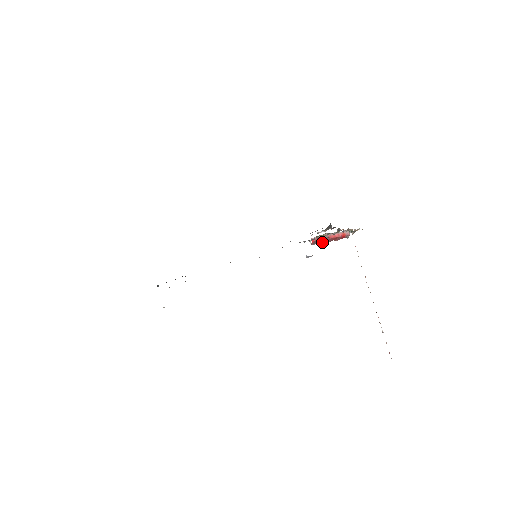
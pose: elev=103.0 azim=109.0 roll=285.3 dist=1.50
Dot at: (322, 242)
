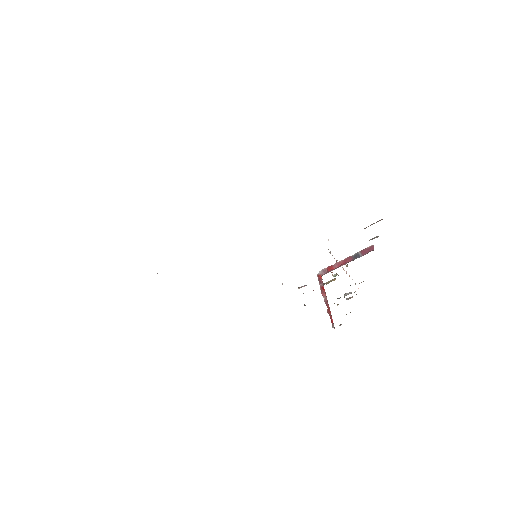
Dot at: (322, 294)
